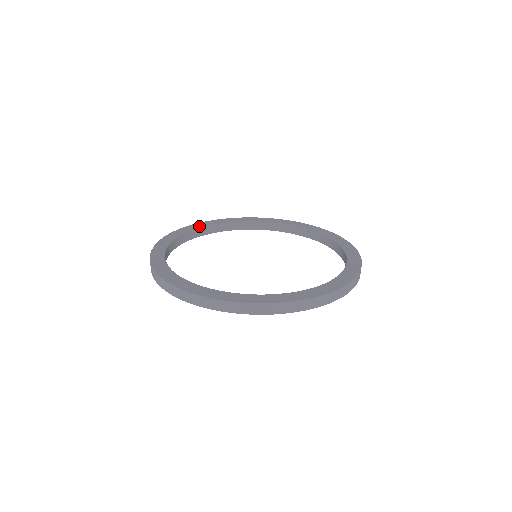
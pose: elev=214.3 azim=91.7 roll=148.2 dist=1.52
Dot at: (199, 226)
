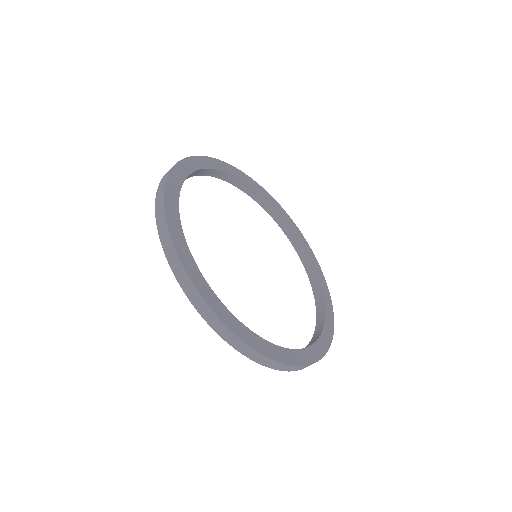
Dot at: (194, 166)
